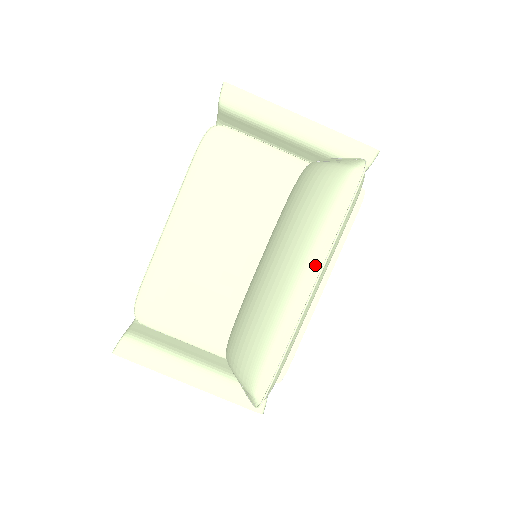
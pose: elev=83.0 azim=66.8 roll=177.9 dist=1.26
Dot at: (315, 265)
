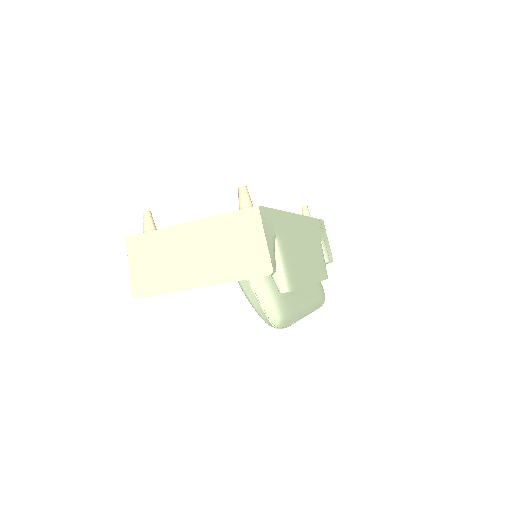
Dot at: occluded
